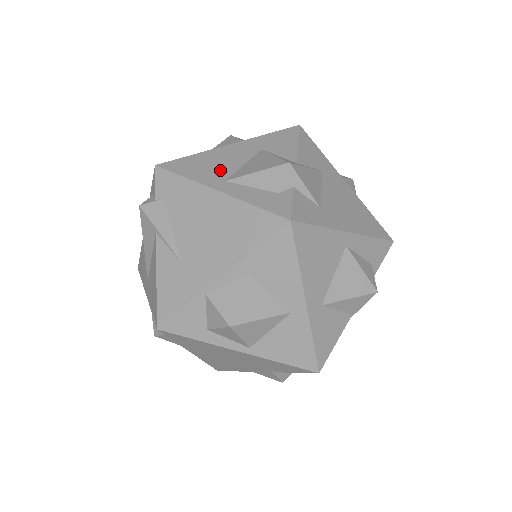
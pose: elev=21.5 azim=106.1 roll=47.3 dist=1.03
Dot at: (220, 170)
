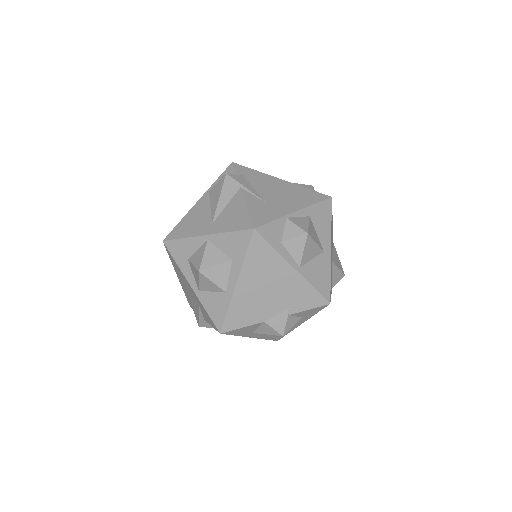
Dot at: occluded
